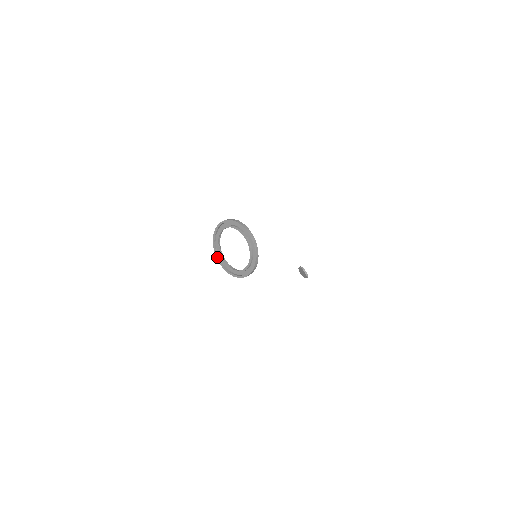
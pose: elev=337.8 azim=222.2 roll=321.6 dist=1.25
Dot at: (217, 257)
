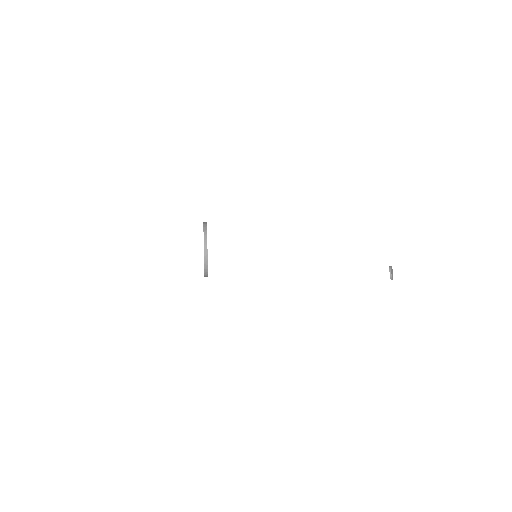
Dot at: occluded
